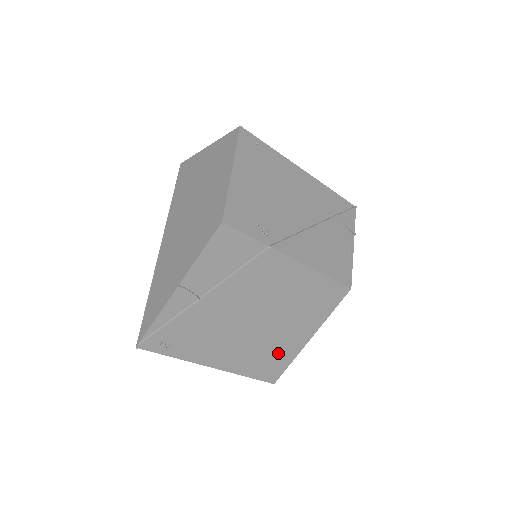
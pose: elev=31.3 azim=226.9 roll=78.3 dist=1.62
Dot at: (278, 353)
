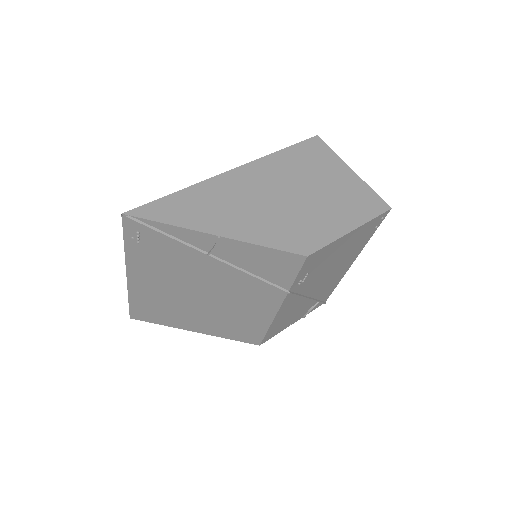
Dot at: (168, 315)
